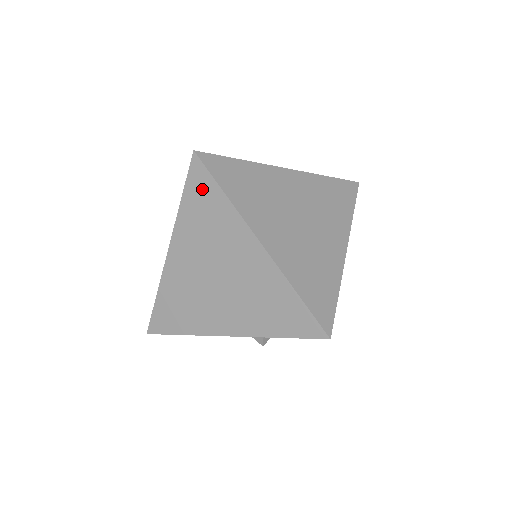
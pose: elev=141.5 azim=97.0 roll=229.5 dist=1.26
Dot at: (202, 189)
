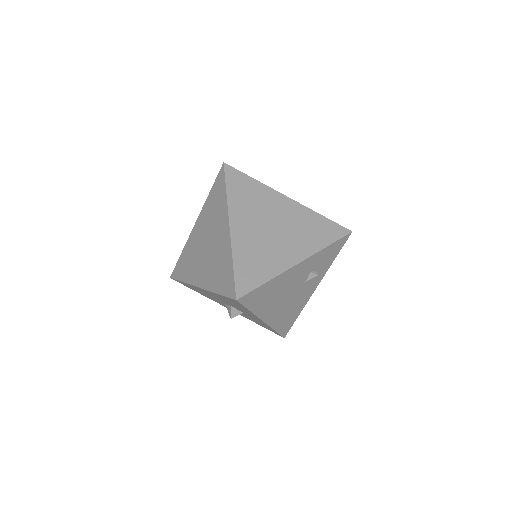
Dot at: (219, 186)
